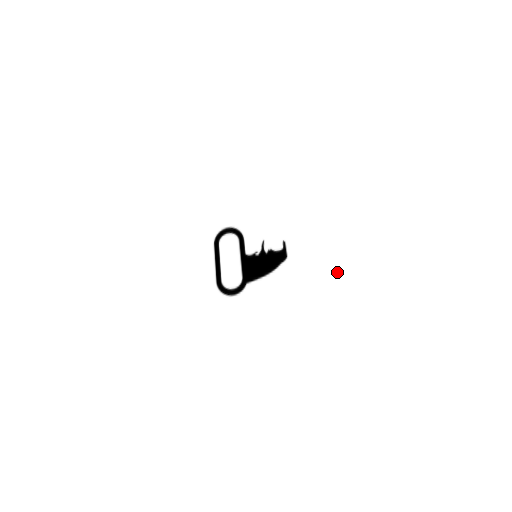
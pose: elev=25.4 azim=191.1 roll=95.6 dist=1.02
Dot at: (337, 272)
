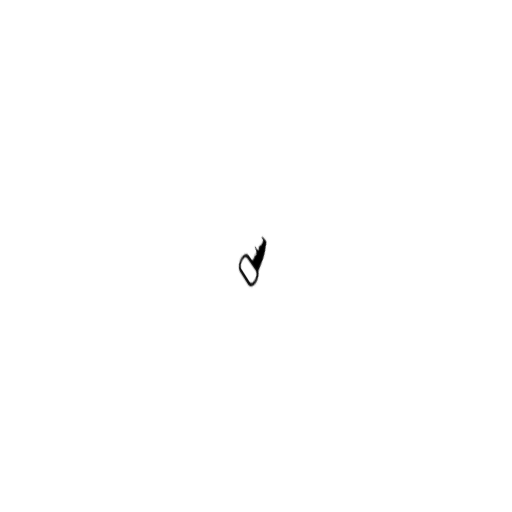
Dot at: (286, 223)
